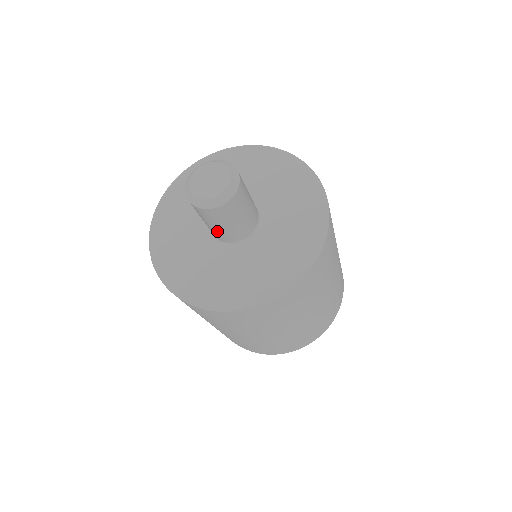
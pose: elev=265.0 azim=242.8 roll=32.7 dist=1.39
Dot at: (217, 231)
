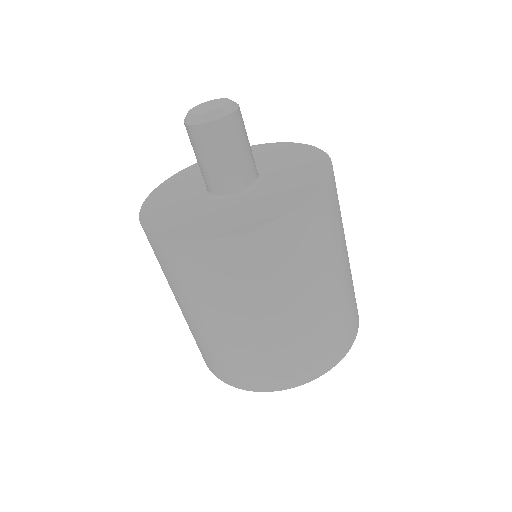
Dot at: (206, 171)
